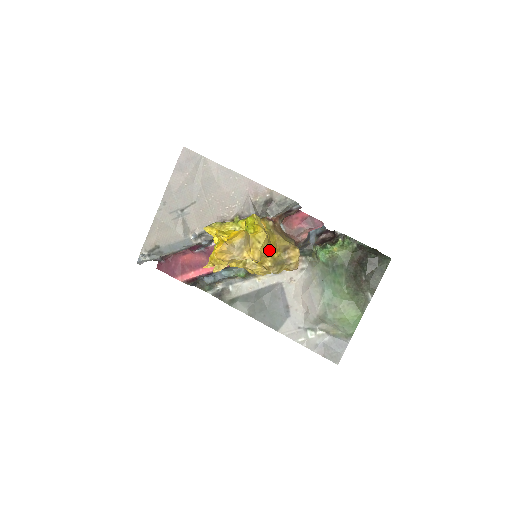
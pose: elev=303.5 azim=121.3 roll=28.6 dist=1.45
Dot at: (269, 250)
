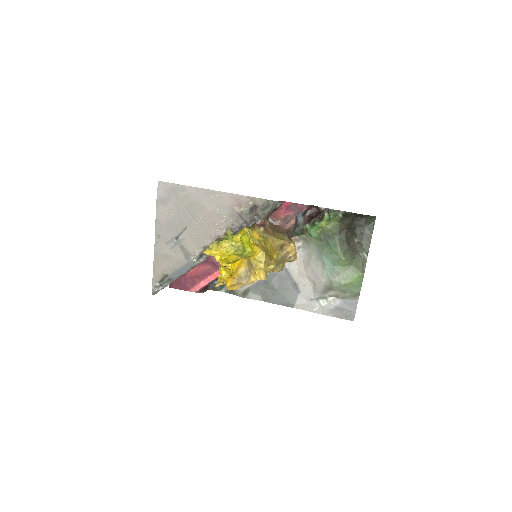
Dot at: (270, 261)
